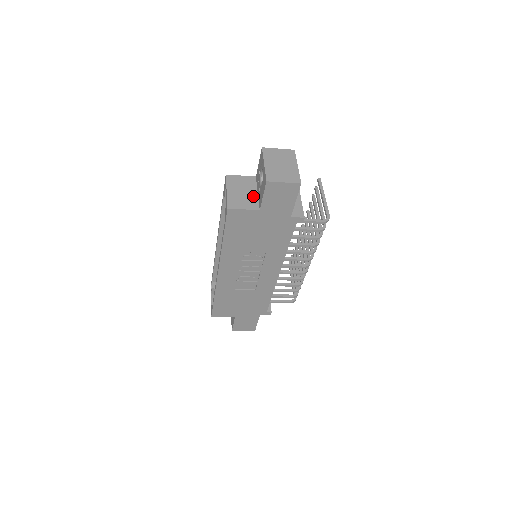
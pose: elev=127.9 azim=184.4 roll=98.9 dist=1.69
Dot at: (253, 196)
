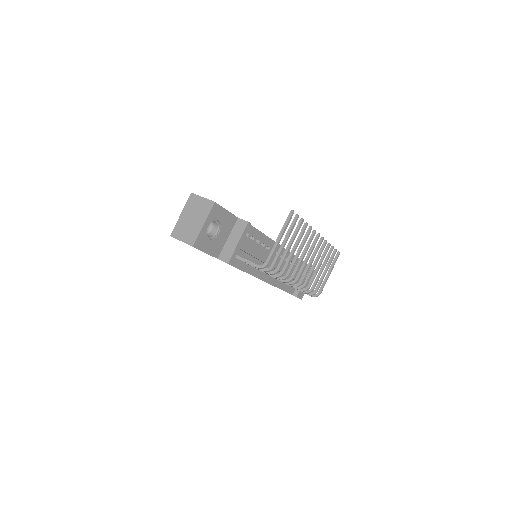
Dot at: occluded
